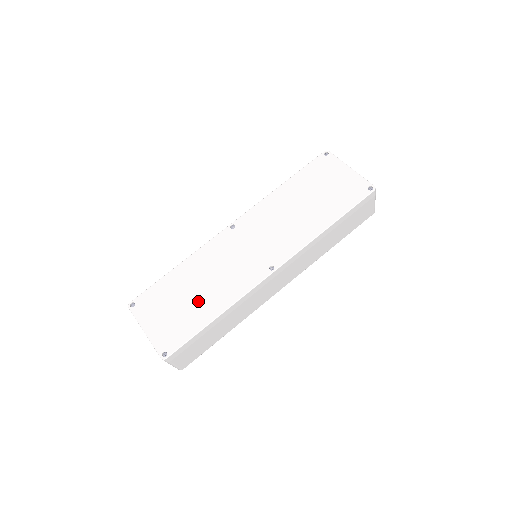
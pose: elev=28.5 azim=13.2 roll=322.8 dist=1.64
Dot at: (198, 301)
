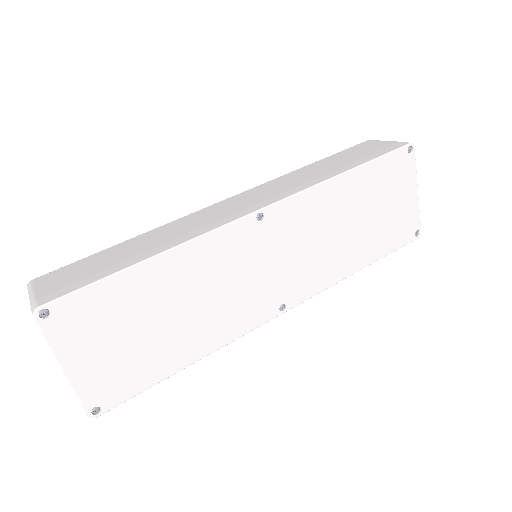
Dot at: (171, 334)
